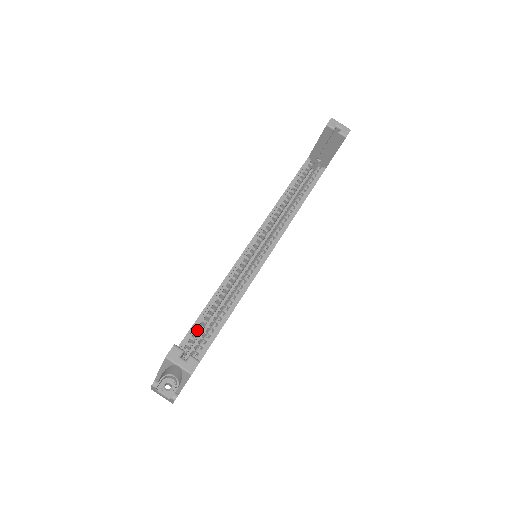
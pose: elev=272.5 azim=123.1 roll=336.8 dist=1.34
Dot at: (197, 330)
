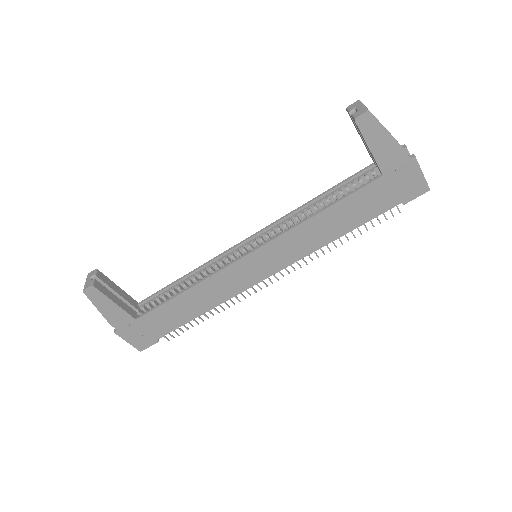
Dot at: occluded
